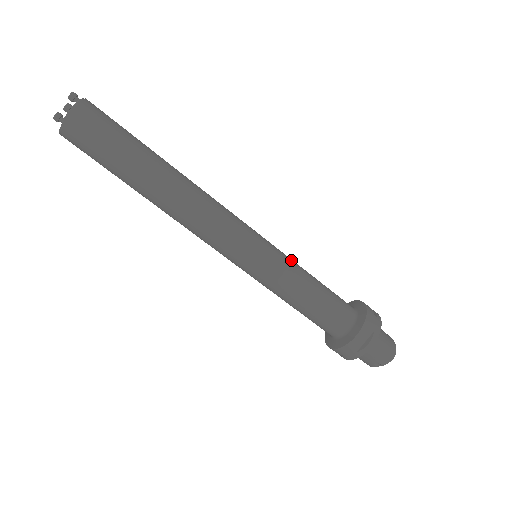
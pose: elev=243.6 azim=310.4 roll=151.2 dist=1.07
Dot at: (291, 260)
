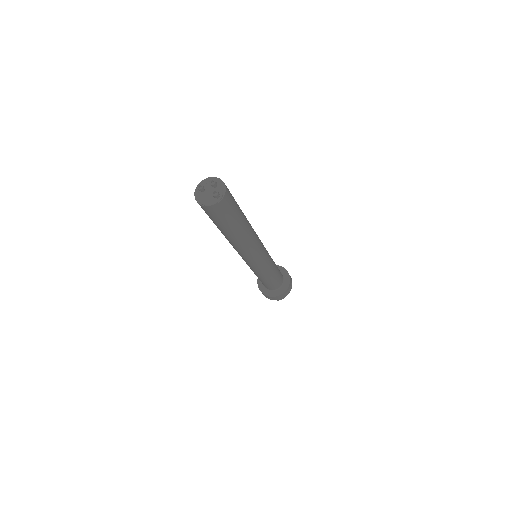
Dot at: (269, 270)
